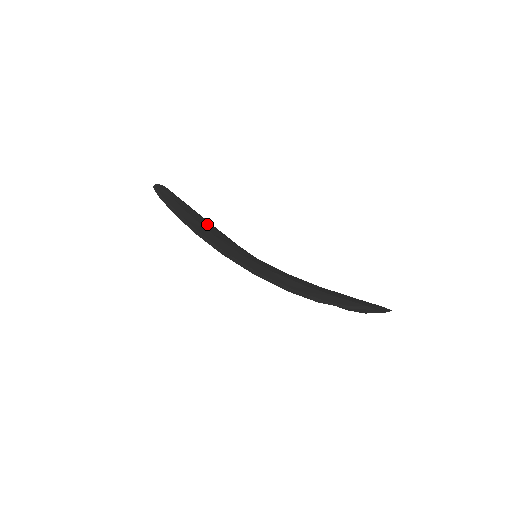
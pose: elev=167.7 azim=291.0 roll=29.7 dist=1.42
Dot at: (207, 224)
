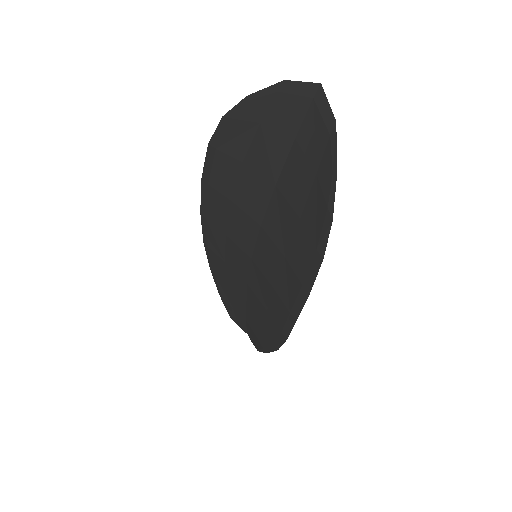
Dot at: occluded
